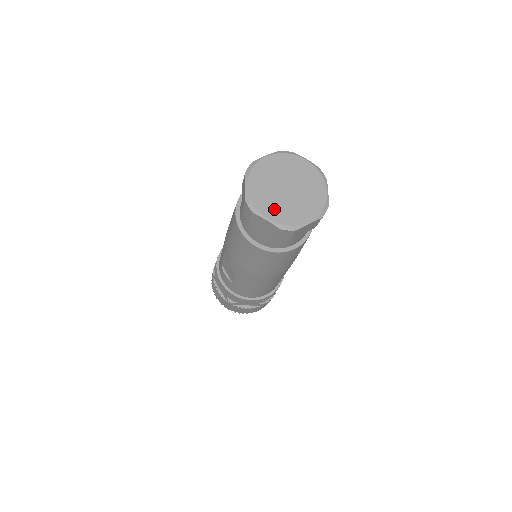
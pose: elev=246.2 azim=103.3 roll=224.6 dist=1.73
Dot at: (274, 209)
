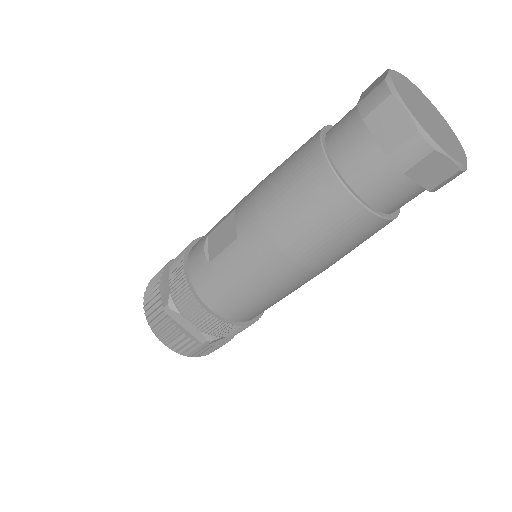
Dot at: (416, 111)
